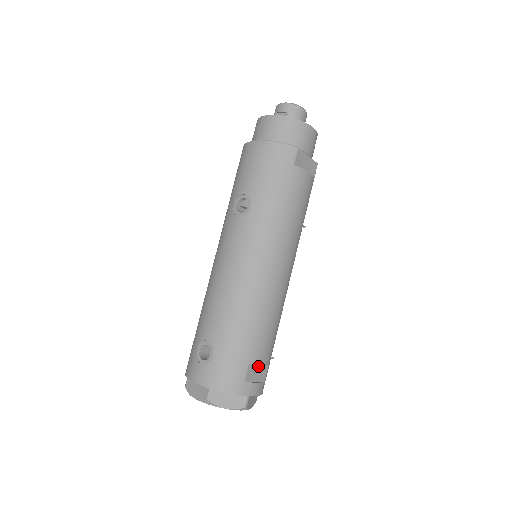
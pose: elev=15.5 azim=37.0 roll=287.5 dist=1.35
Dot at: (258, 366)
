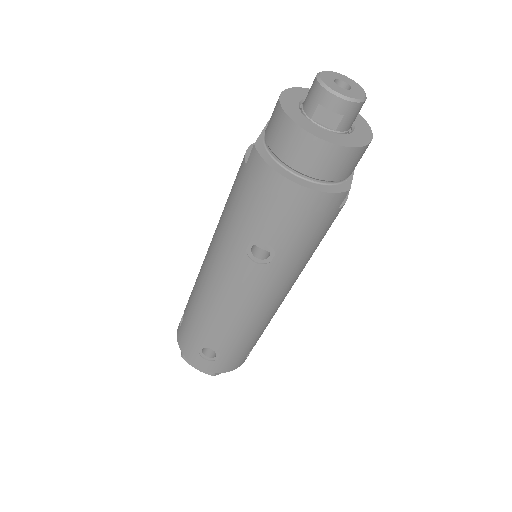
Dot at: occluded
